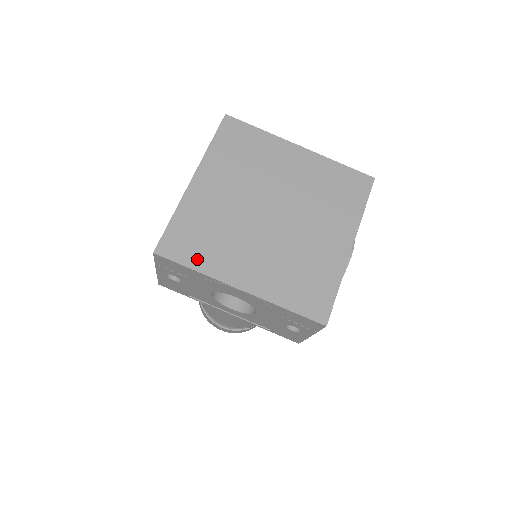
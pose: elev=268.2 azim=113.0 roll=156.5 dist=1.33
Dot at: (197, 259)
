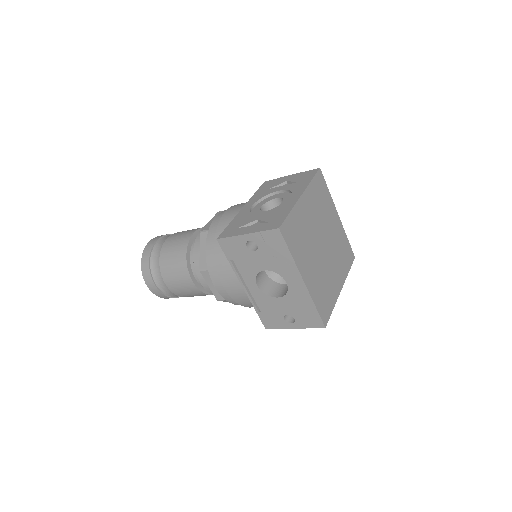
Dot at: (293, 248)
